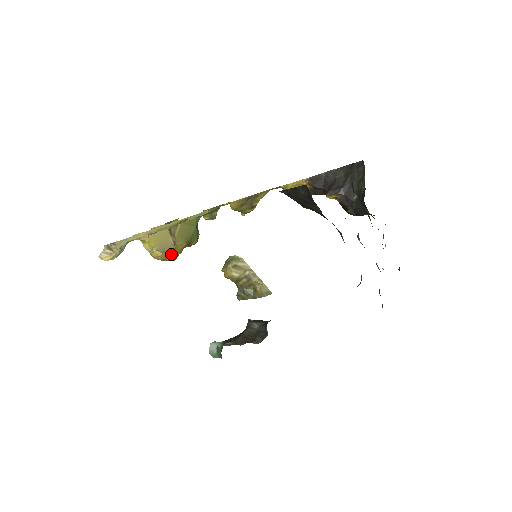
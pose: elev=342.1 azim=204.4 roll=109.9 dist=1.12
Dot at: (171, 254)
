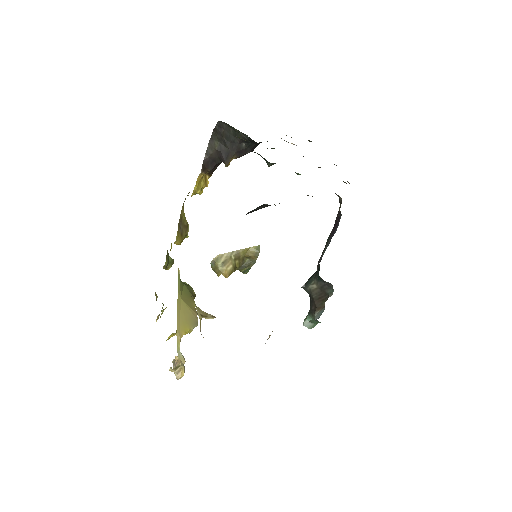
Dot at: occluded
